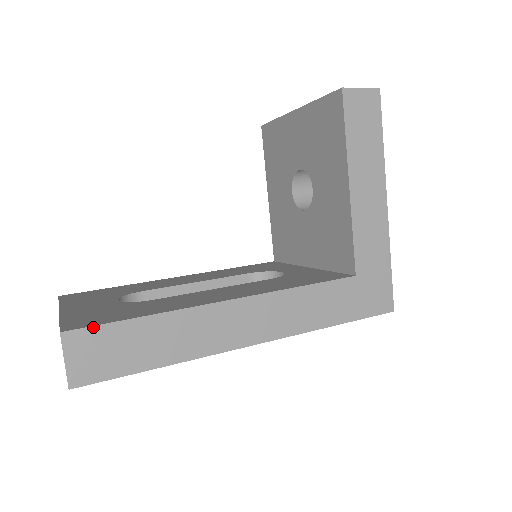
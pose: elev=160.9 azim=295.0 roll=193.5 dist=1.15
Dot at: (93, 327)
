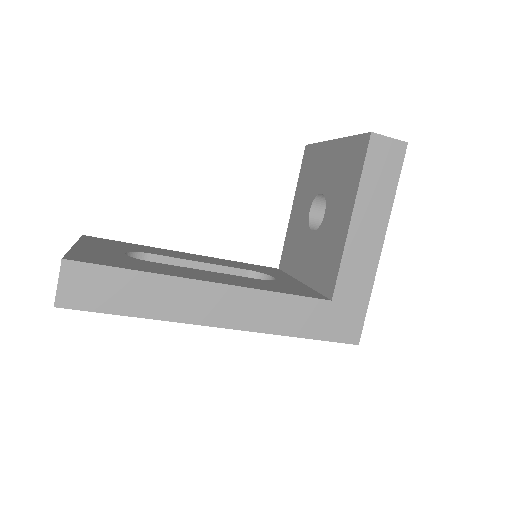
Dot at: (89, 264)
